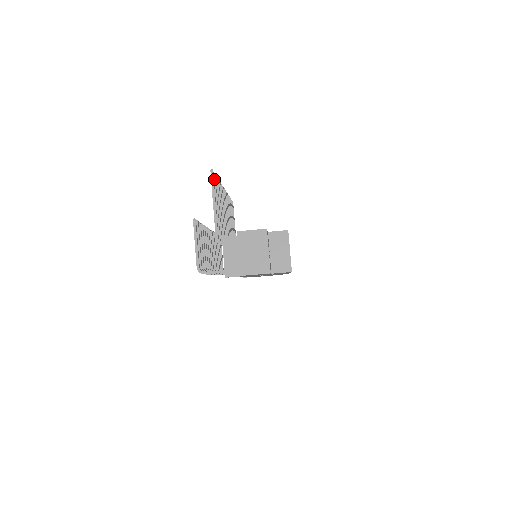
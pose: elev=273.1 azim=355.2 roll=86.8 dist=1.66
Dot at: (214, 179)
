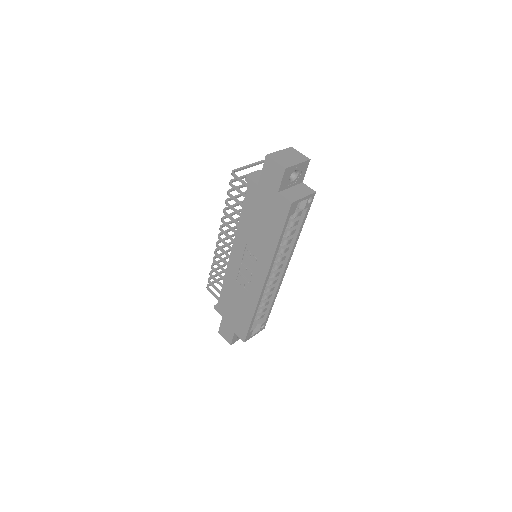
Dot at: occluded
